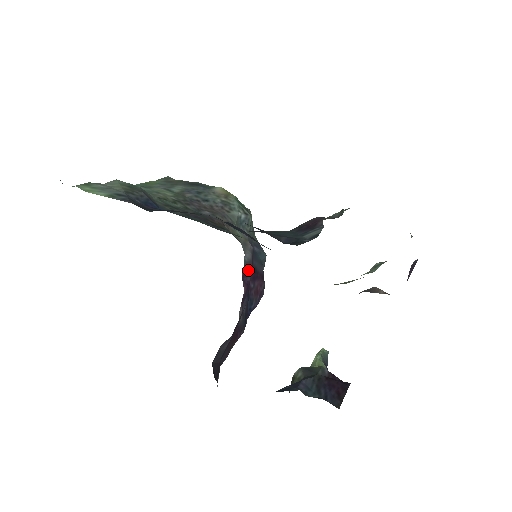
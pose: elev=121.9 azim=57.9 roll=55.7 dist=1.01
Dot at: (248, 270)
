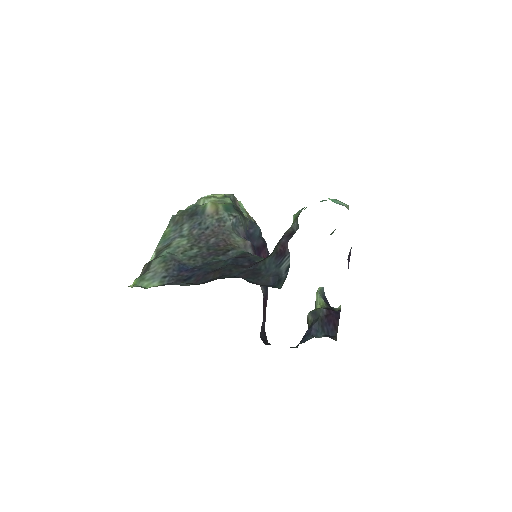
Dot at: occluded
